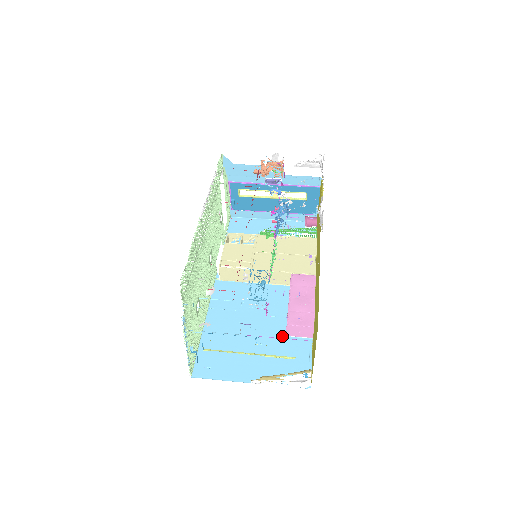
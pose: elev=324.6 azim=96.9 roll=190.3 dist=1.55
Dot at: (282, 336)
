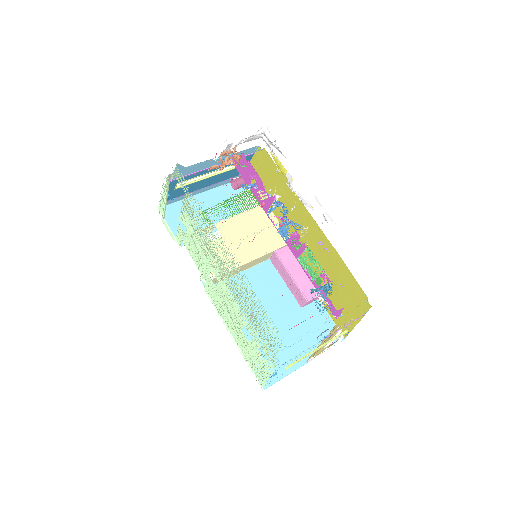
Dot at: (297, 310)
